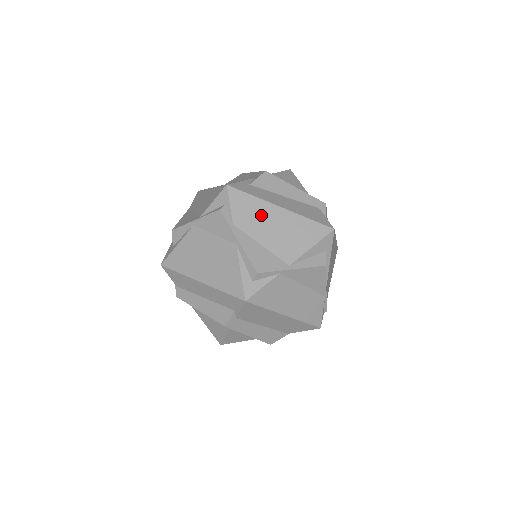
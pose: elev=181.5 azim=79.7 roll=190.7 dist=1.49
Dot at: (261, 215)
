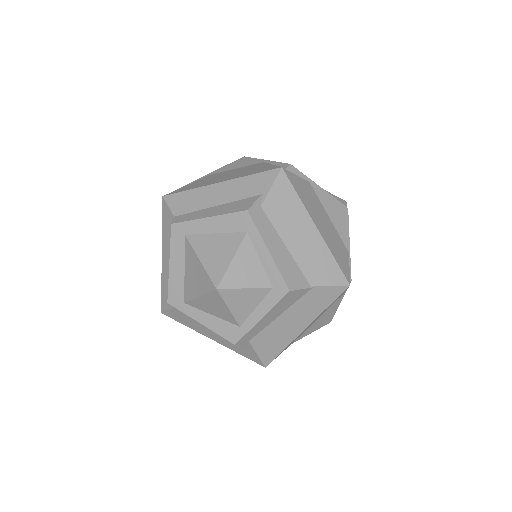
Dot at: occluded
